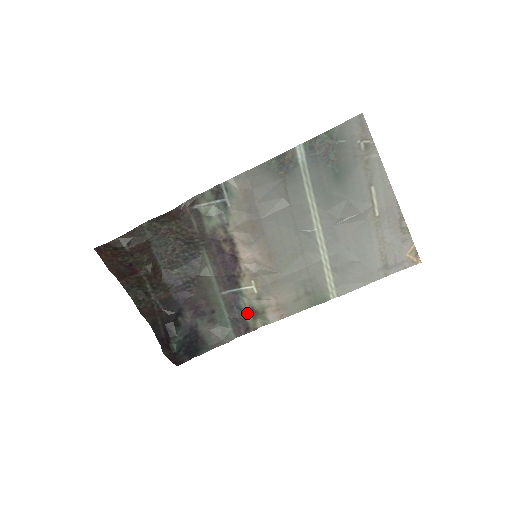
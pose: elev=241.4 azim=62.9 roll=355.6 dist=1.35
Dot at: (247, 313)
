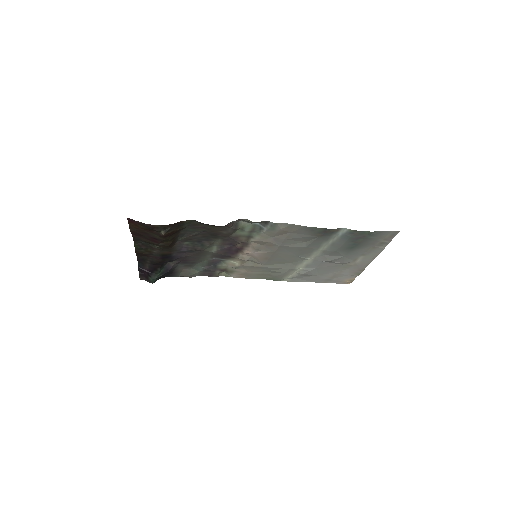
Dot at: (219, 270)
